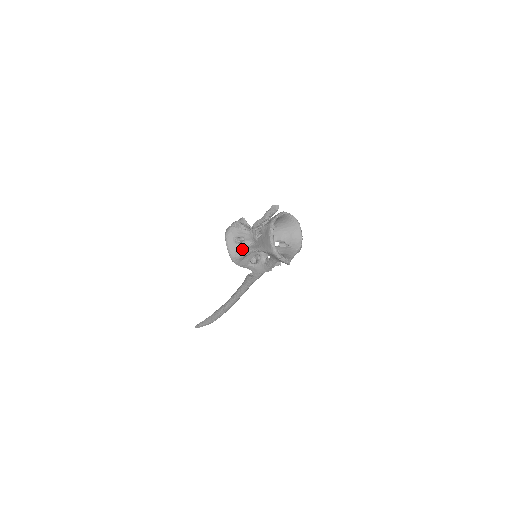
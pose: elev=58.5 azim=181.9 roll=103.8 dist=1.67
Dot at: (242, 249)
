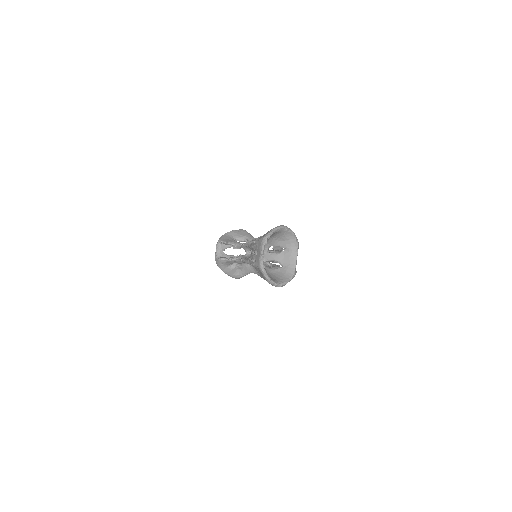
Dot at: (241, 270)
